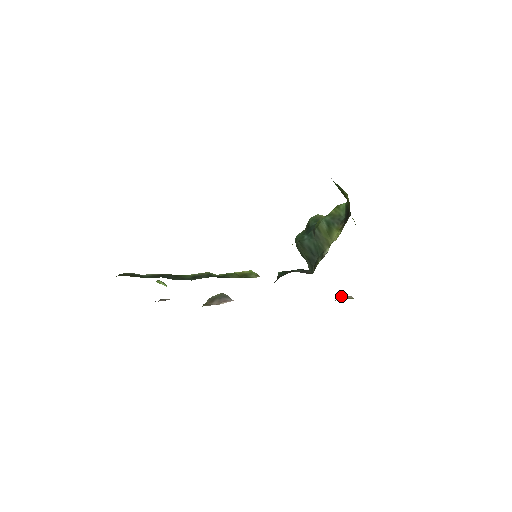
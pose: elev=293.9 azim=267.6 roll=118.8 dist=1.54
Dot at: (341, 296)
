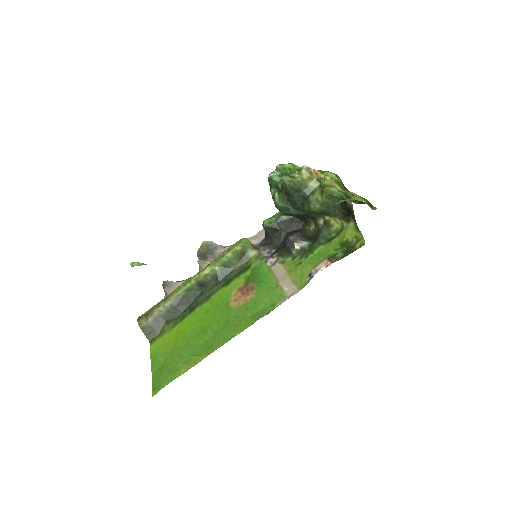
Dot at: occluded
